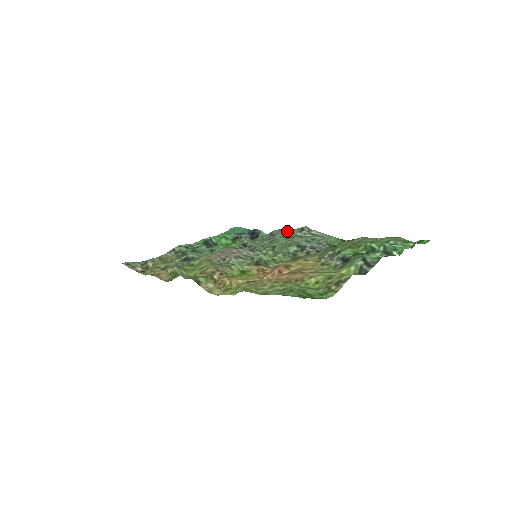
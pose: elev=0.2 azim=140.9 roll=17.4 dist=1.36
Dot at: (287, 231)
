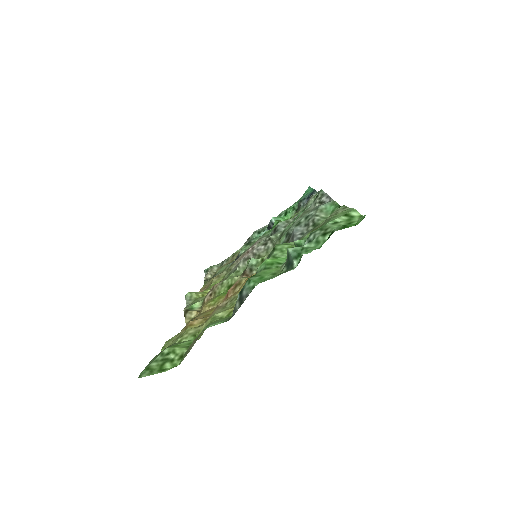
Dot at: (311, 198)
